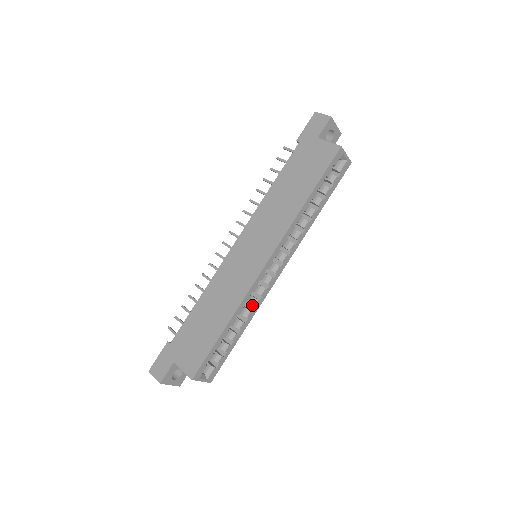
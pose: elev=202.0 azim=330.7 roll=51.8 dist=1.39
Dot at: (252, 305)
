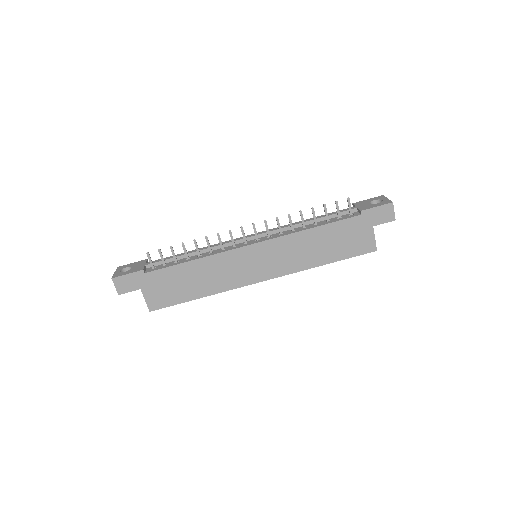
Dot at: occluded
